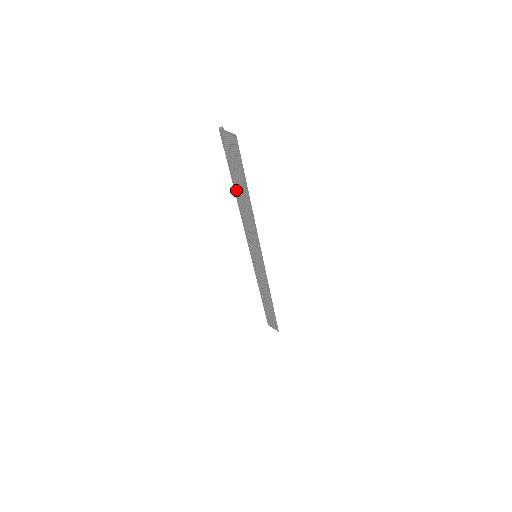
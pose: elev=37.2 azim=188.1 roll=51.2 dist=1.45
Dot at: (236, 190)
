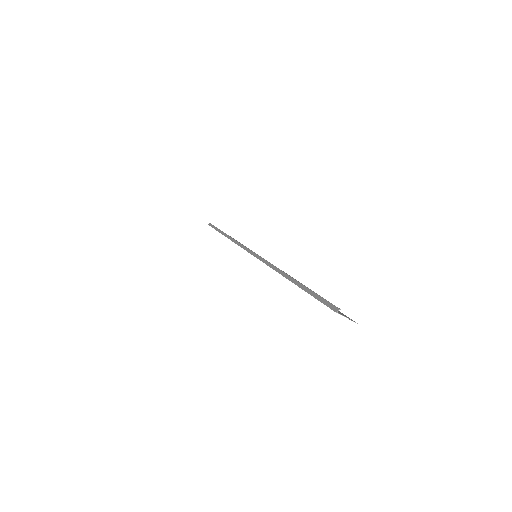
Dot at: occluded
